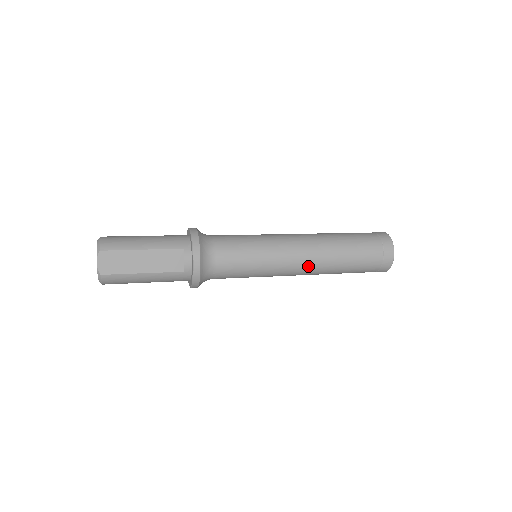
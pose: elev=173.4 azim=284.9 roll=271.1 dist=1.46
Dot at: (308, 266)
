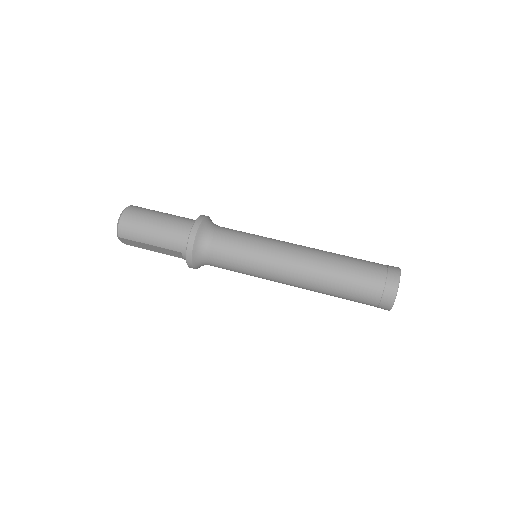
Dot at: occluded
